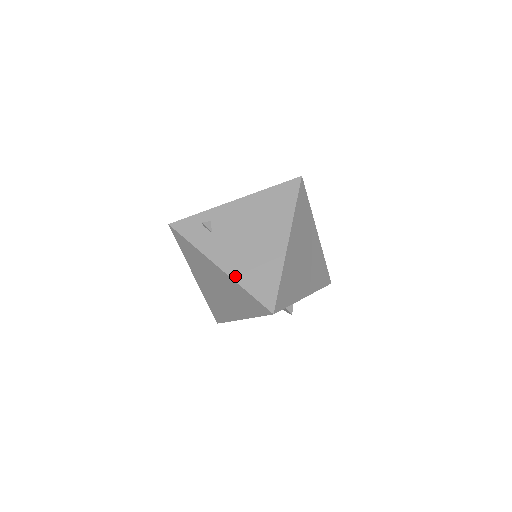
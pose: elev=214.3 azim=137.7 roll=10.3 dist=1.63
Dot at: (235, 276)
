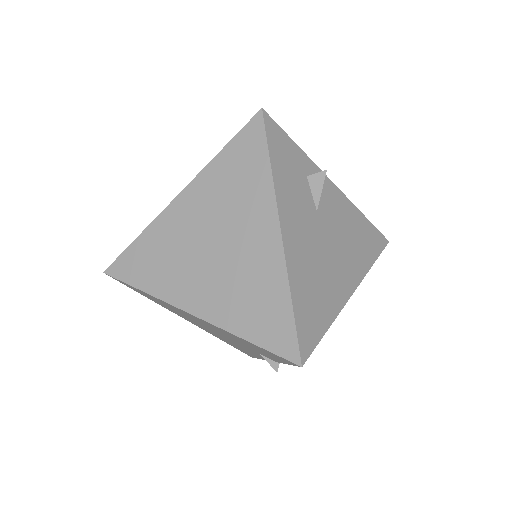
Dot at: (201, 173)
